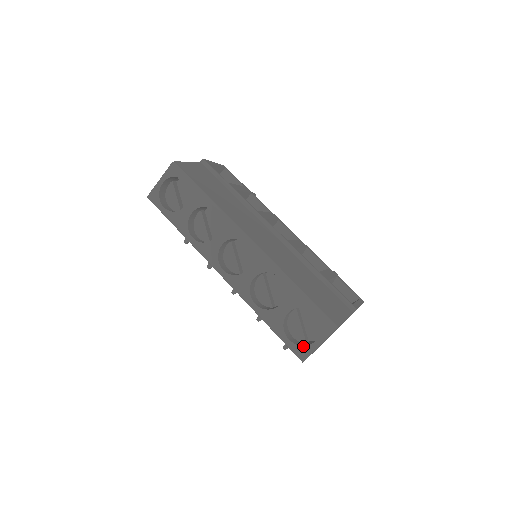
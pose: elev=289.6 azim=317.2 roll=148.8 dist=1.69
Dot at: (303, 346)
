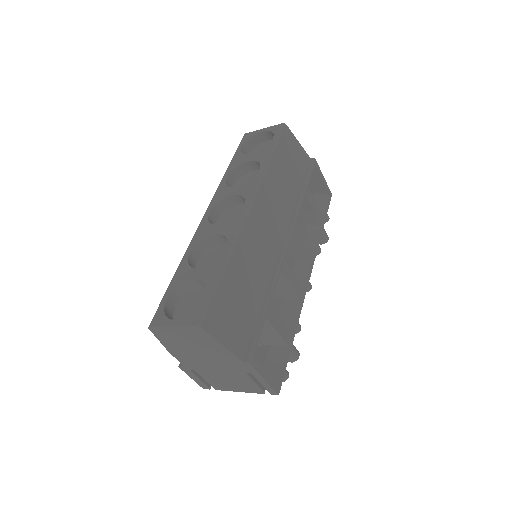
Dot at: (165, 315)
